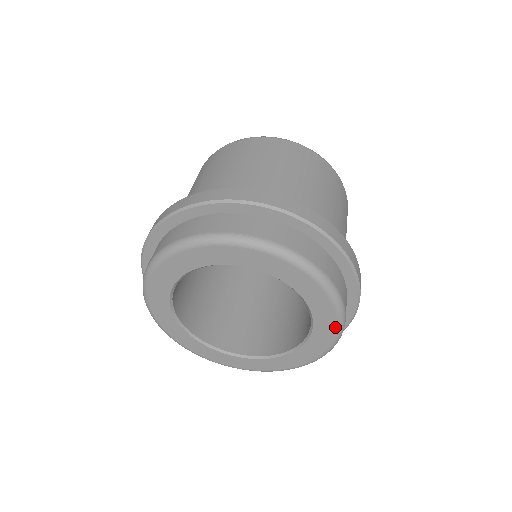
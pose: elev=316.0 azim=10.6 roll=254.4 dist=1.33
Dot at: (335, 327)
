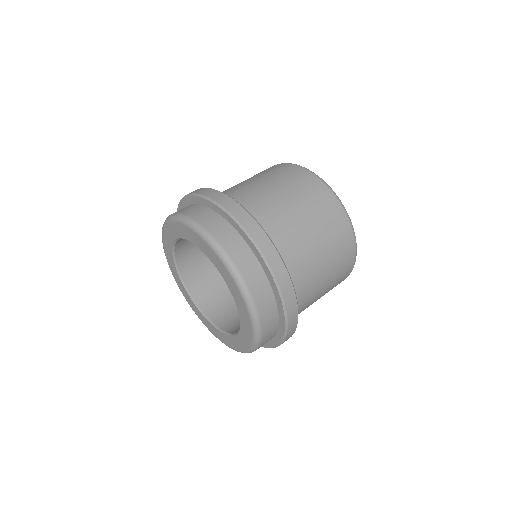
Dot at: (232, 278)
